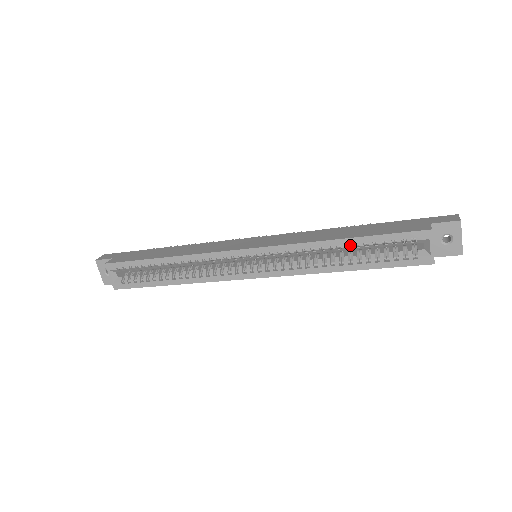
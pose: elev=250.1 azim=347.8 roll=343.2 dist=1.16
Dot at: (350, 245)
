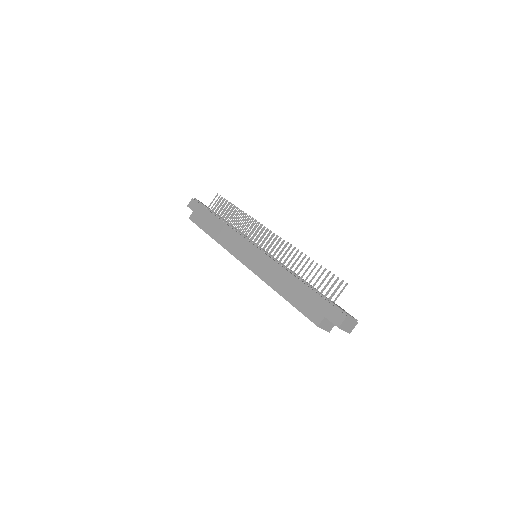
Dot at: occluded
